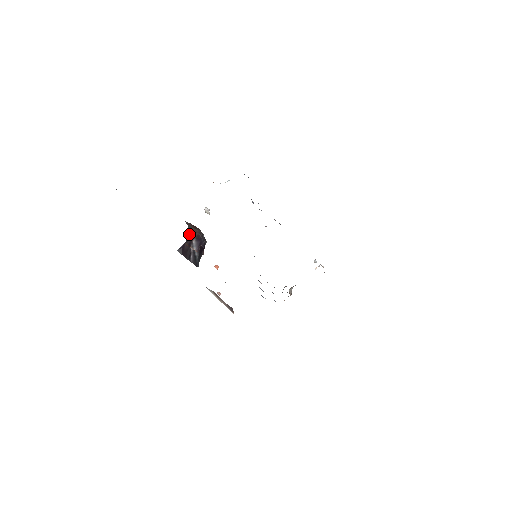
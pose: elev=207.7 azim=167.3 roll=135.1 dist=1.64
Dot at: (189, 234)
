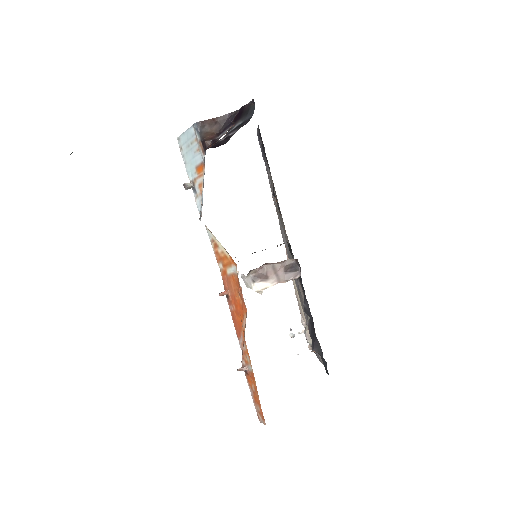
Dot at: (206, 141)
